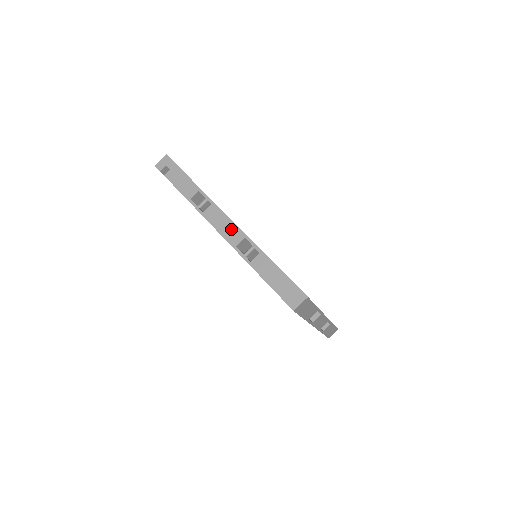
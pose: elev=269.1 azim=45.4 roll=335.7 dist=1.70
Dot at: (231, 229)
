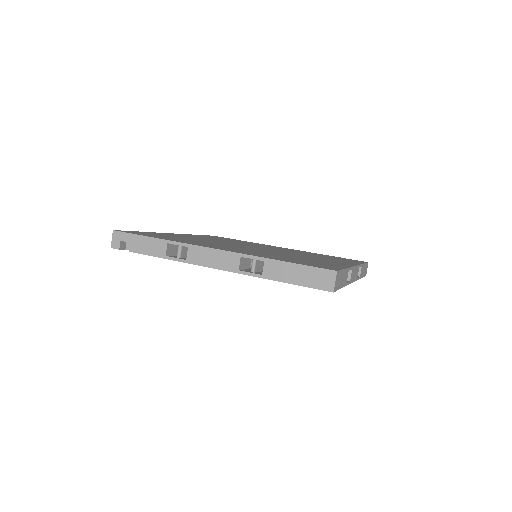
Dot at: (223, 258)
